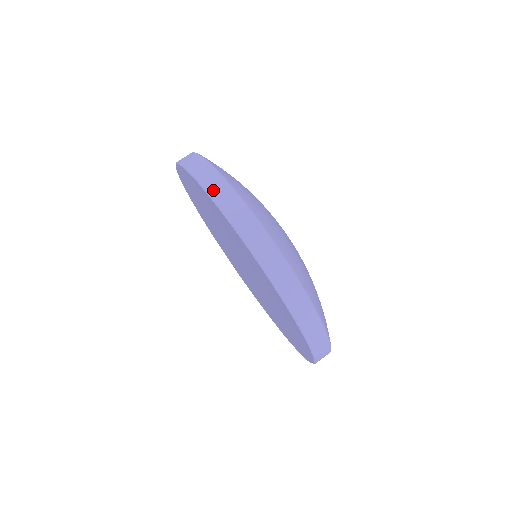
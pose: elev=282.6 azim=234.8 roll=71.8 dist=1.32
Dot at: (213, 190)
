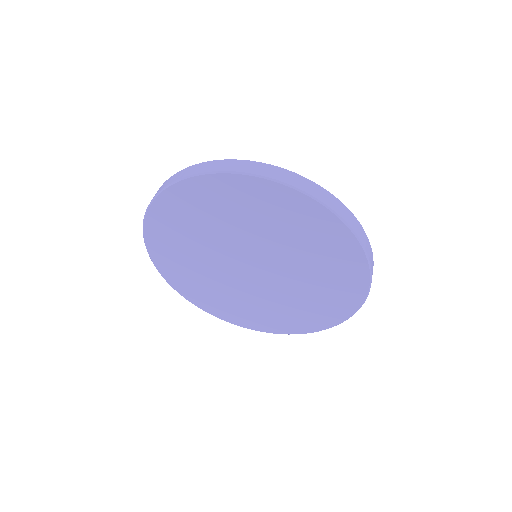
Dot at: occluded
